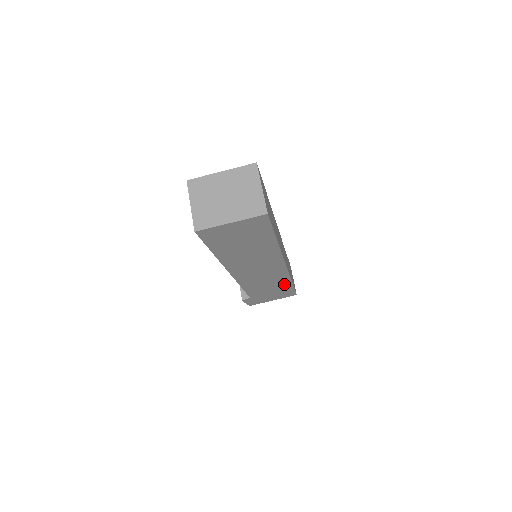
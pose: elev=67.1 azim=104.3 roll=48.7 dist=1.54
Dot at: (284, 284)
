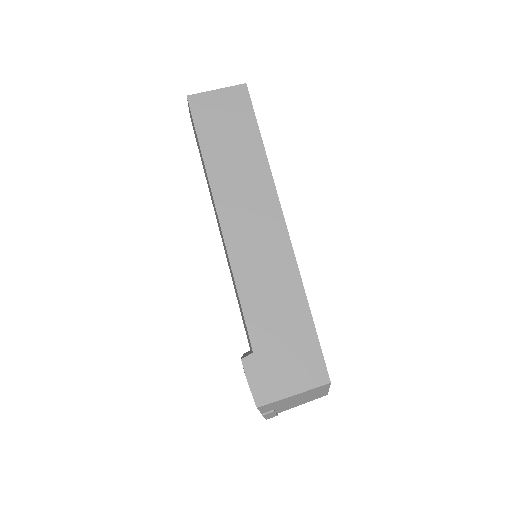
Dot at: (297, 307)
